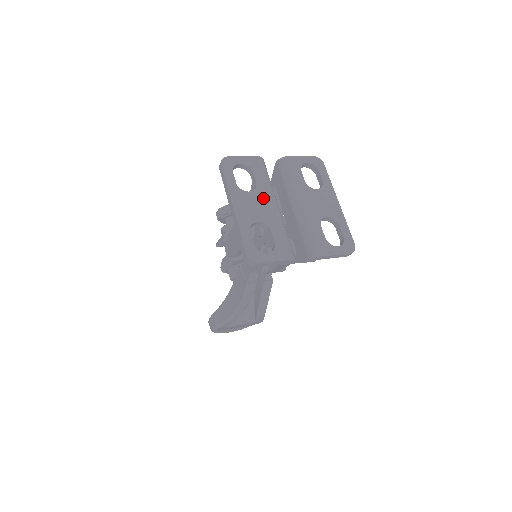
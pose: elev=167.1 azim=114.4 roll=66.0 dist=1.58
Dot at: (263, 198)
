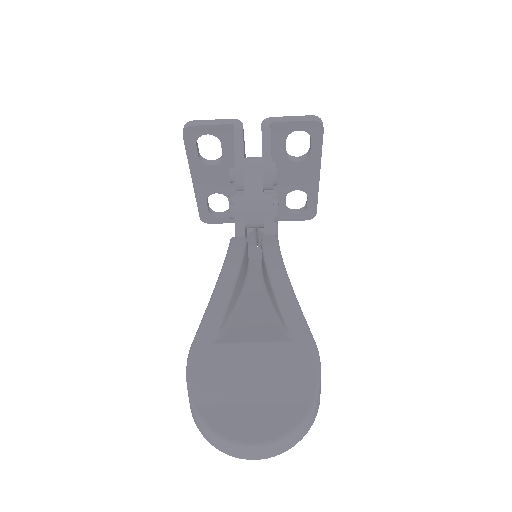
Dot at: occluded
